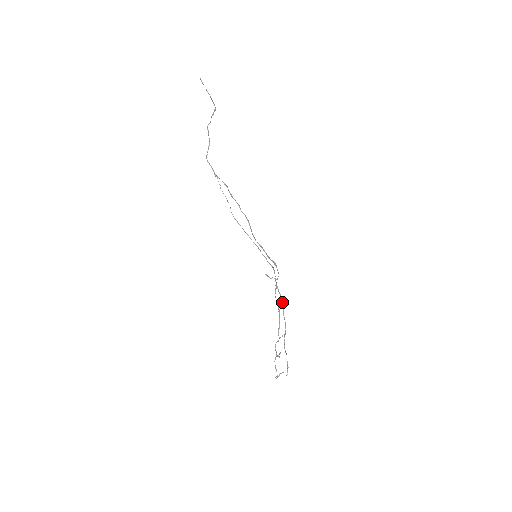
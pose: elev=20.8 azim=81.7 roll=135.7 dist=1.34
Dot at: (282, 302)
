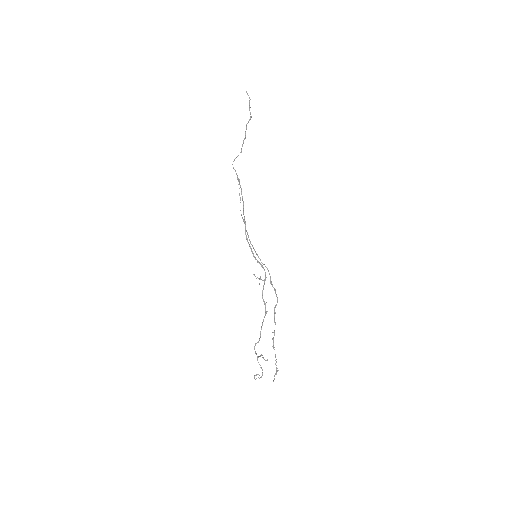
Dot at: (275, 305)
